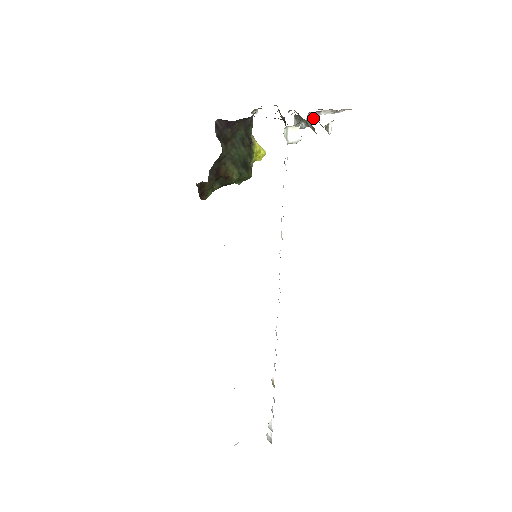
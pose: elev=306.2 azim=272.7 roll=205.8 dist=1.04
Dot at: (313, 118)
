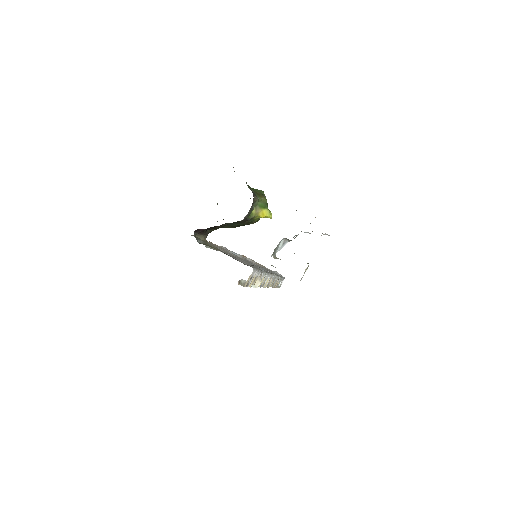
Dot at: occluded
